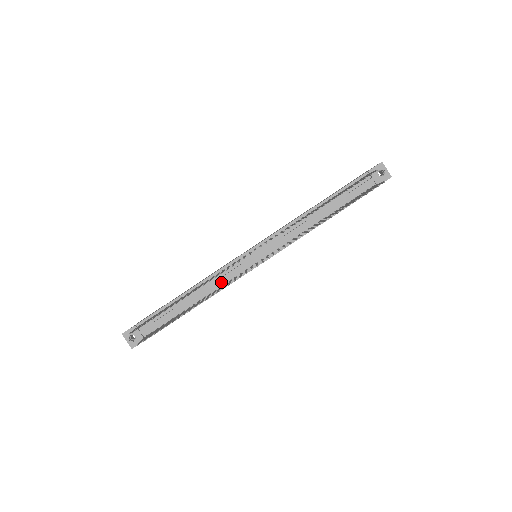
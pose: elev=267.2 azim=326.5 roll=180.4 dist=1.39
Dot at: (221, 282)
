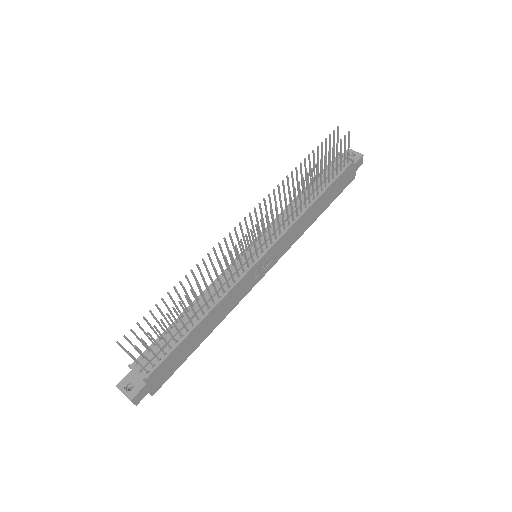
Dot at: (223, 287)
